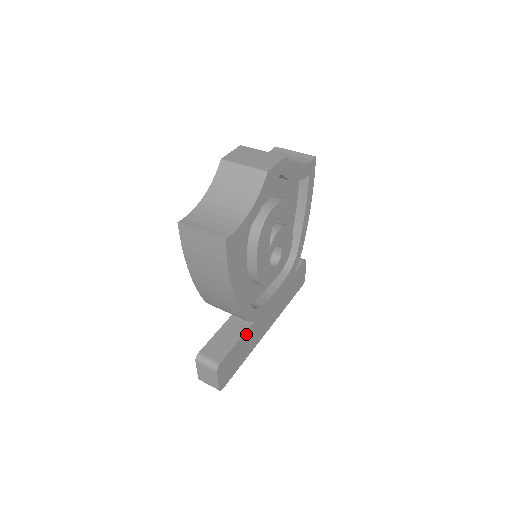
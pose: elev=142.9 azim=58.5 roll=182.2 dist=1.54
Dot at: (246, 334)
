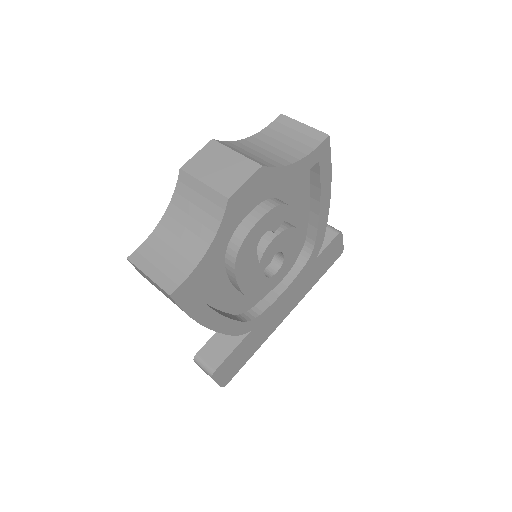
Dot at: (251, 333)
